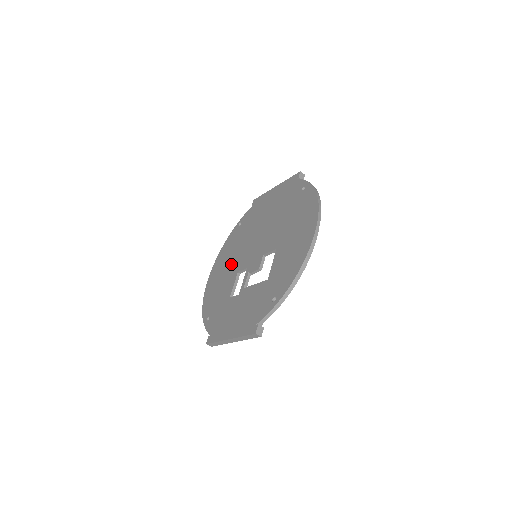
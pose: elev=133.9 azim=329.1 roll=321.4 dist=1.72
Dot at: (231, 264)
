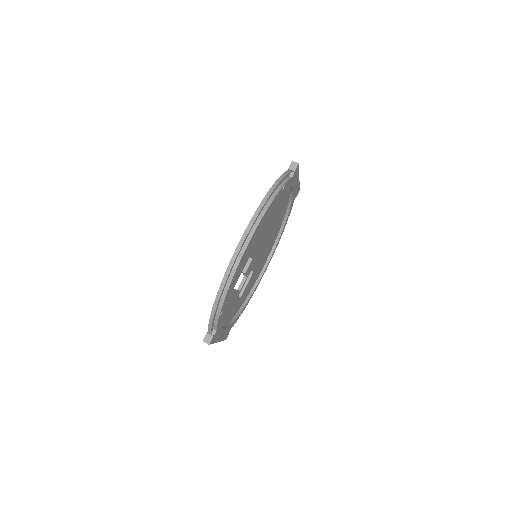
Dot at: occluded
